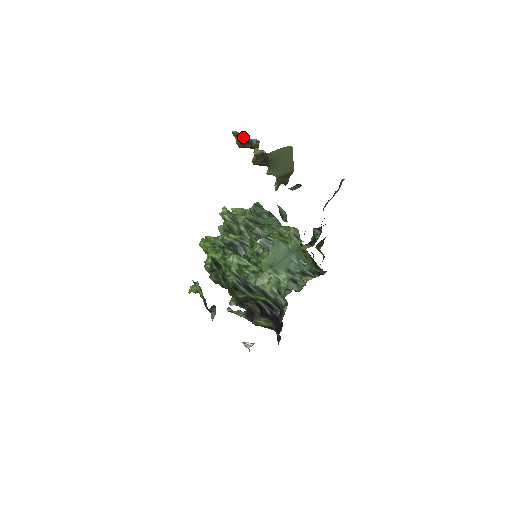
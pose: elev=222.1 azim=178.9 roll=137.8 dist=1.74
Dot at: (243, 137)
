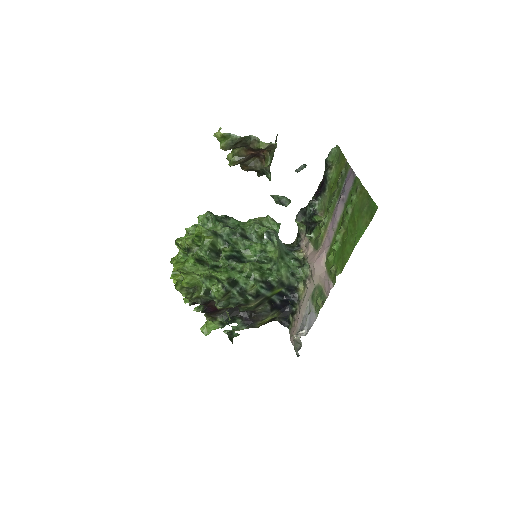
Dot at: (240, 136)
